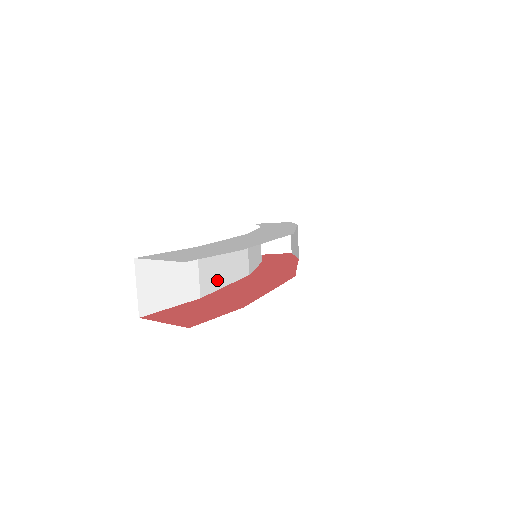
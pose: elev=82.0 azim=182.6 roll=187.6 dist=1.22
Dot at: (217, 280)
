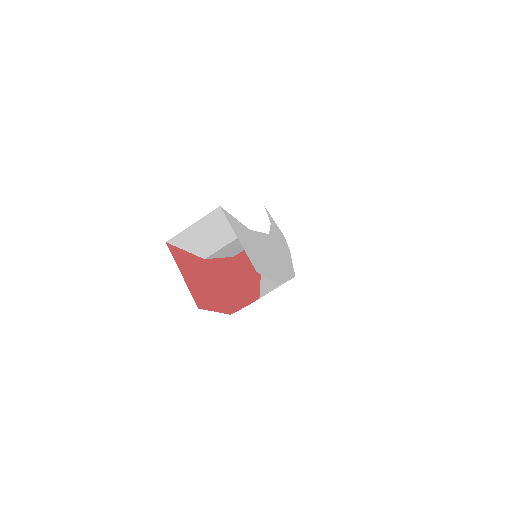
Dot at: (224, 252)
